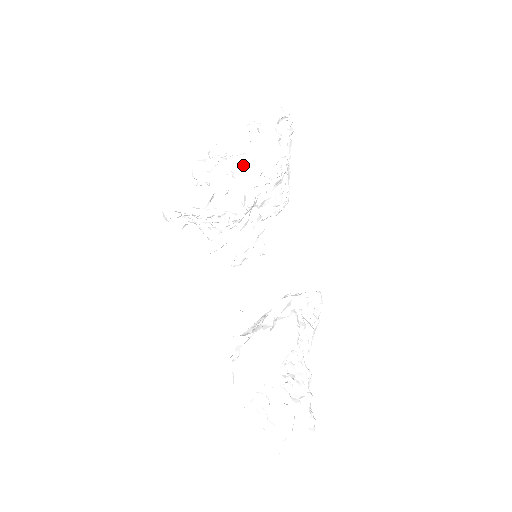
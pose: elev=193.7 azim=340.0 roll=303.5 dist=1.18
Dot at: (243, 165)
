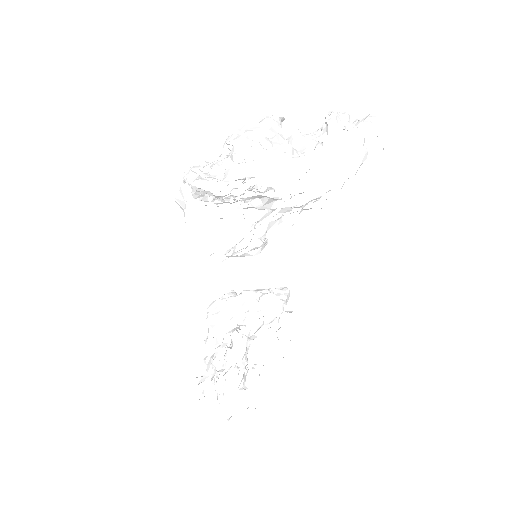
Dot at: occluded
